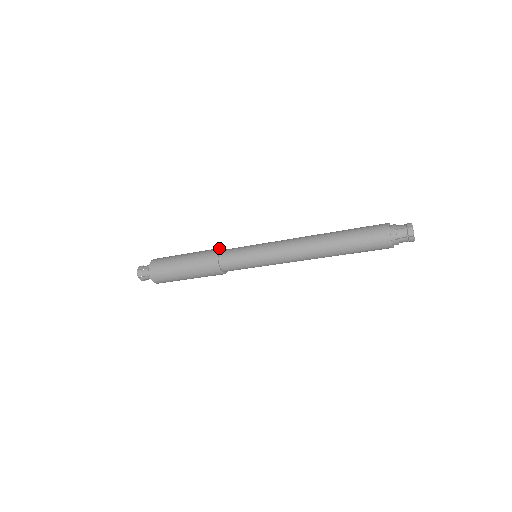
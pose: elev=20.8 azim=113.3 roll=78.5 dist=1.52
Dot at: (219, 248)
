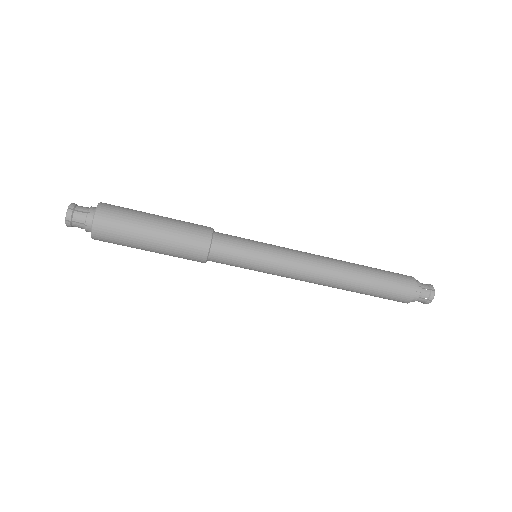
Dot at: occluded
